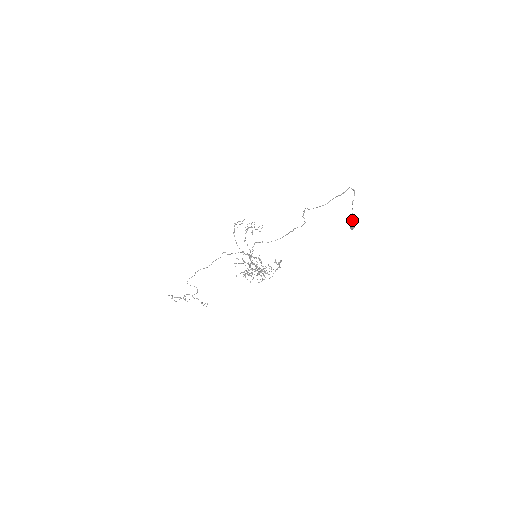
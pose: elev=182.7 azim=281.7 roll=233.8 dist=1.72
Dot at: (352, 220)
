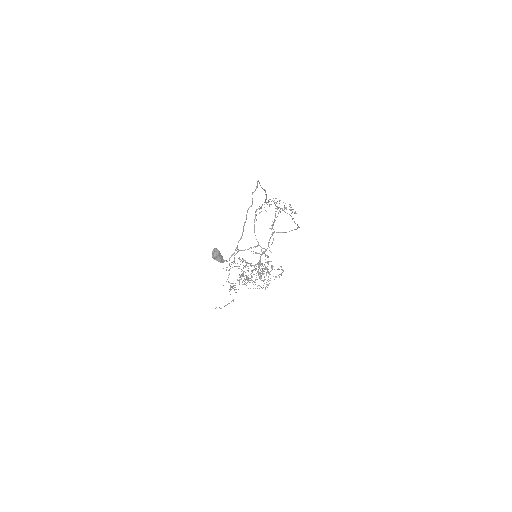
Dot at: (213, 250)
